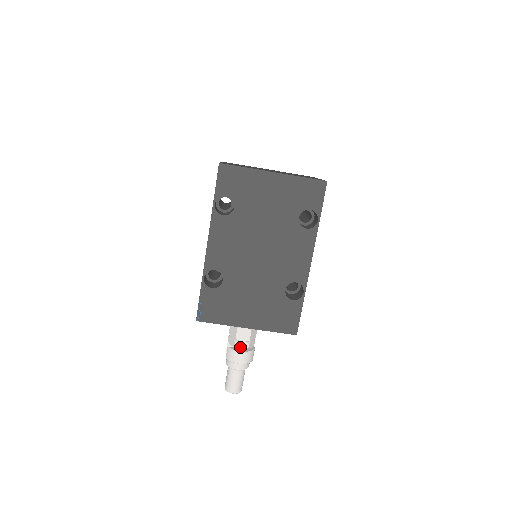
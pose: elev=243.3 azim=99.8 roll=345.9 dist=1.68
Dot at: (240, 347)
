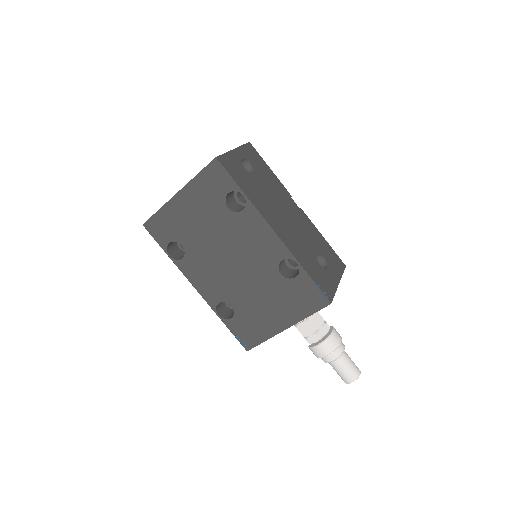
Dot at: (314, 341)
